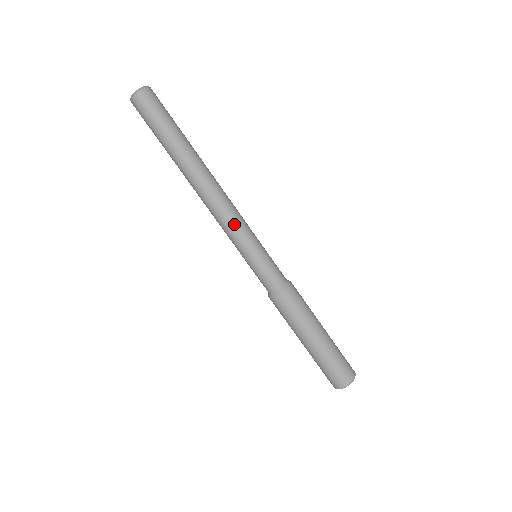
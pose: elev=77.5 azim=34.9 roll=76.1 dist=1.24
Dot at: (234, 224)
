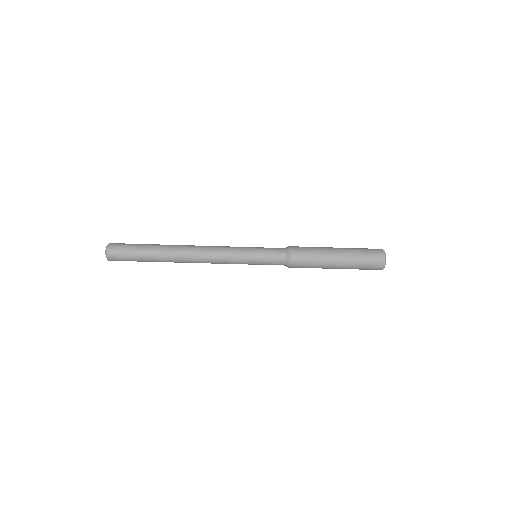
Dot at: (225, 261)
